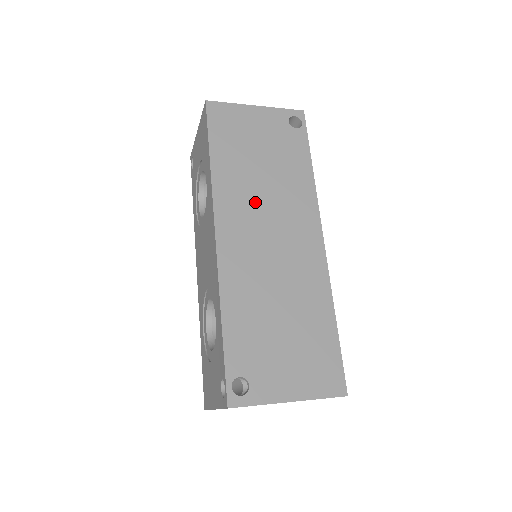
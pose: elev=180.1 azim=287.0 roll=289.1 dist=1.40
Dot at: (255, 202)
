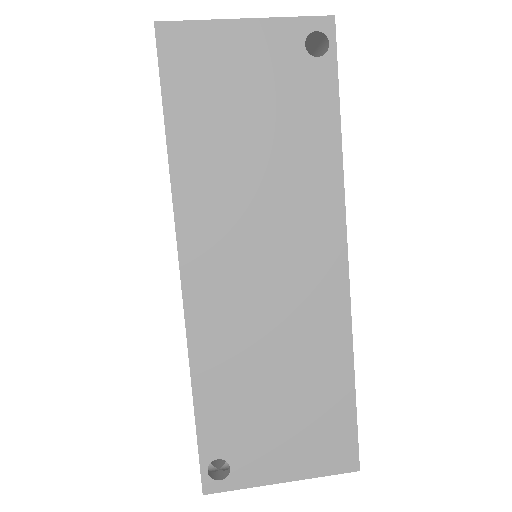
Dot at: (241, 210)
